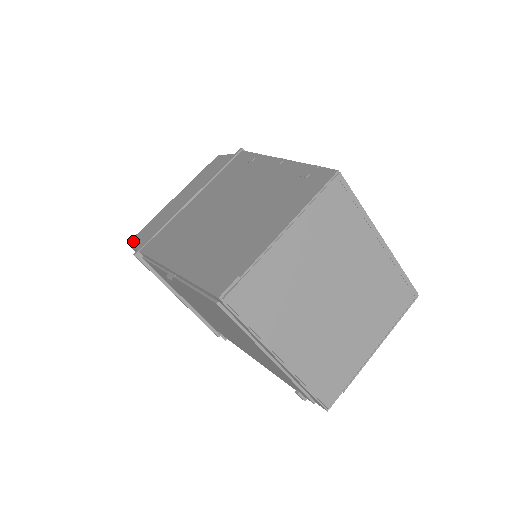
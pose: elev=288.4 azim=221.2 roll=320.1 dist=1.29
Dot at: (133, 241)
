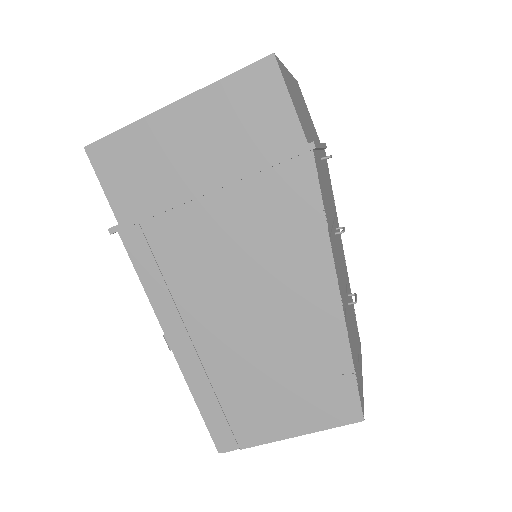
Dot at: (97, 160)
